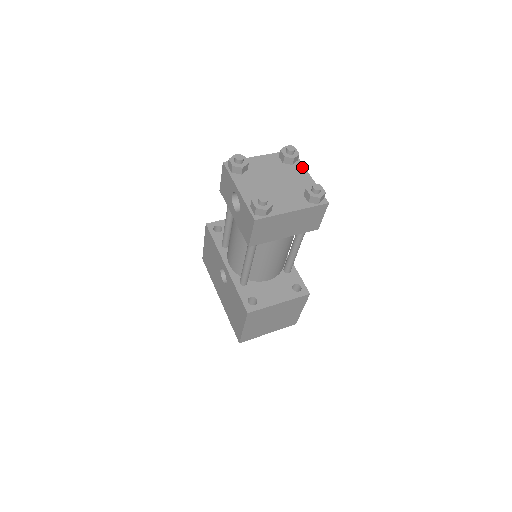
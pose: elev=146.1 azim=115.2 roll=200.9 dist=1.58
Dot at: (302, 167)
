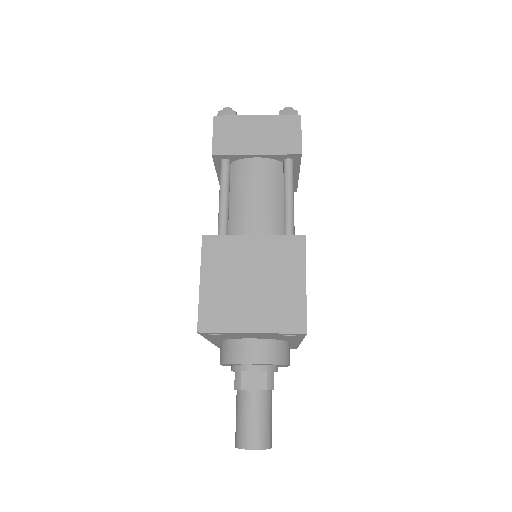
Dot at: occluded
